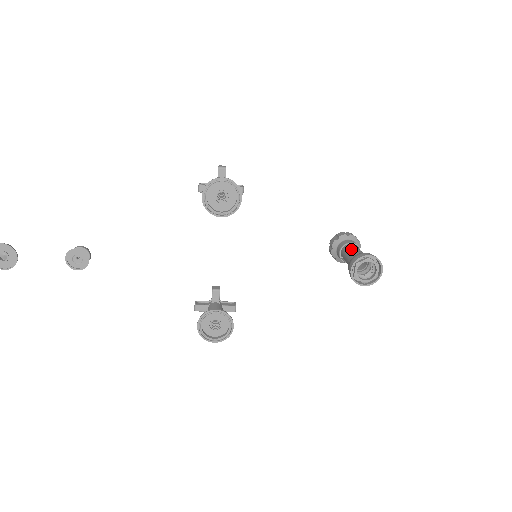
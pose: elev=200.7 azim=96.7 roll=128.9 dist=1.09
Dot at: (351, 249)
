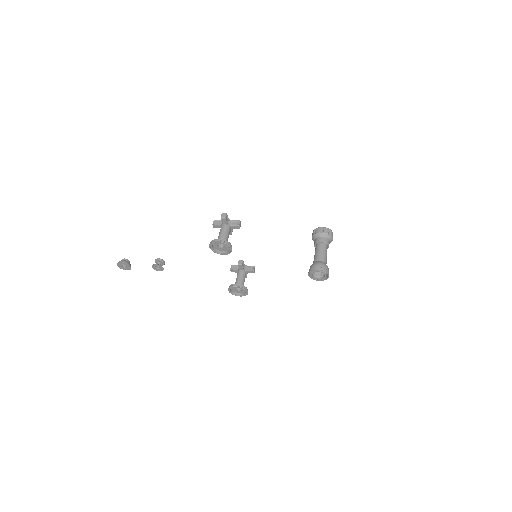
Dot at: (317, 250)
